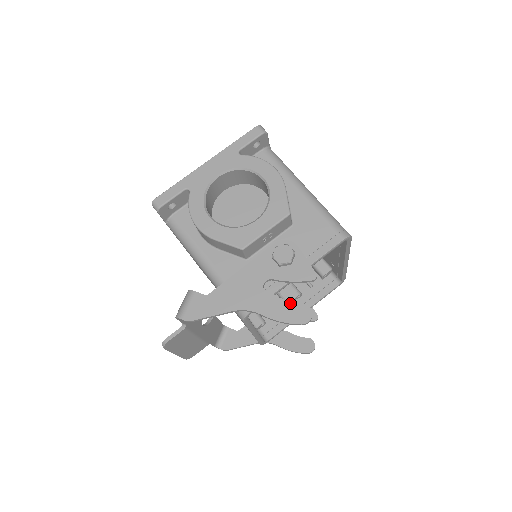
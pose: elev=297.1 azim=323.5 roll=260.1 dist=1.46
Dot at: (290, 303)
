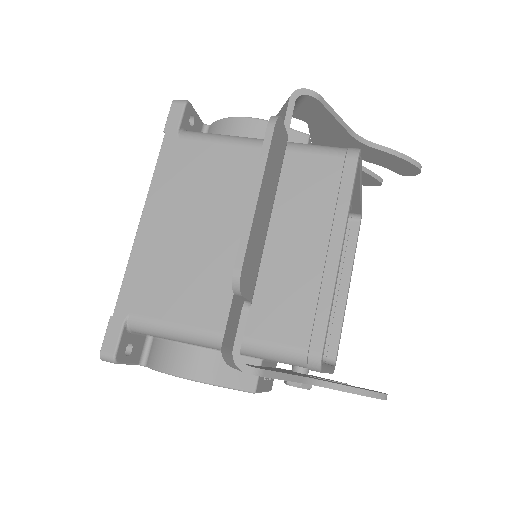
Dot at: occluded
